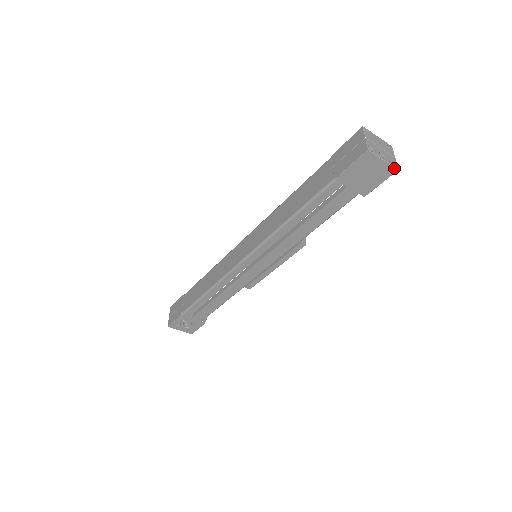
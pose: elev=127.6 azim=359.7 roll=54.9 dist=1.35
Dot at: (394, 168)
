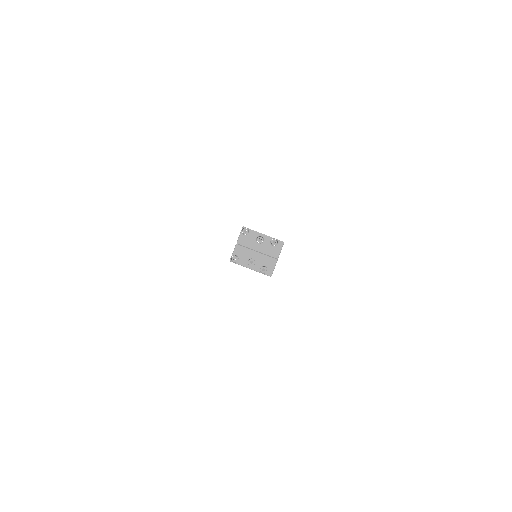
Dot at: occluded
